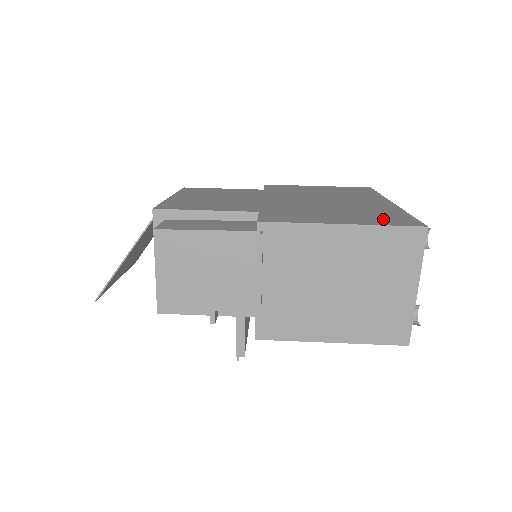
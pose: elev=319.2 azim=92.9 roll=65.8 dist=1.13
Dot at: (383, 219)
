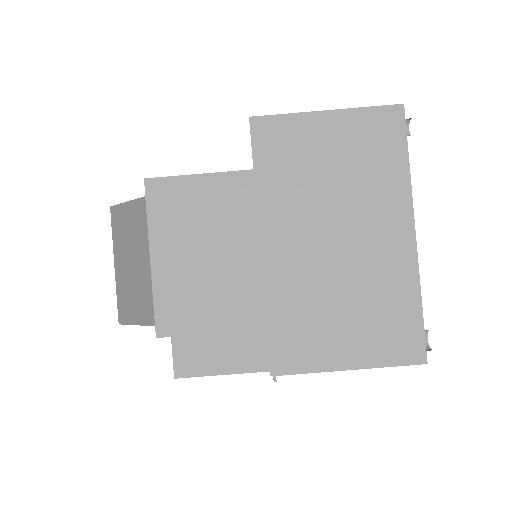
Dot at: (390, 340)
